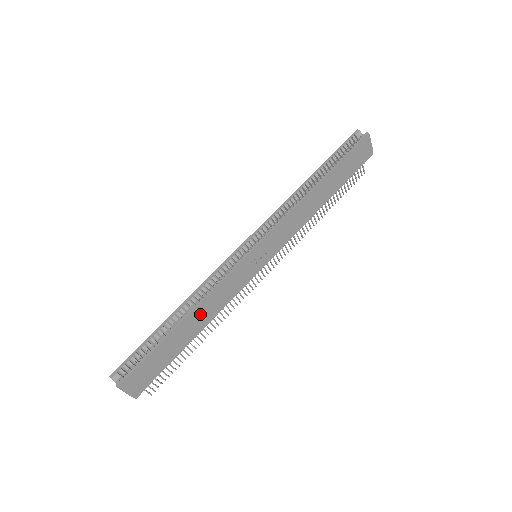
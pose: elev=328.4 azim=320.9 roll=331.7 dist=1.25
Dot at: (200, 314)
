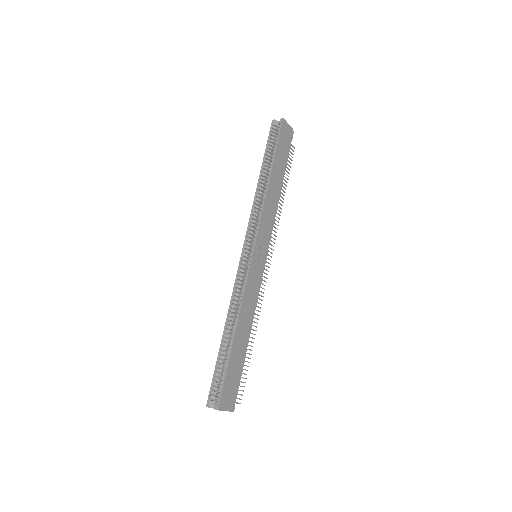
Dot at: (243, 322)
